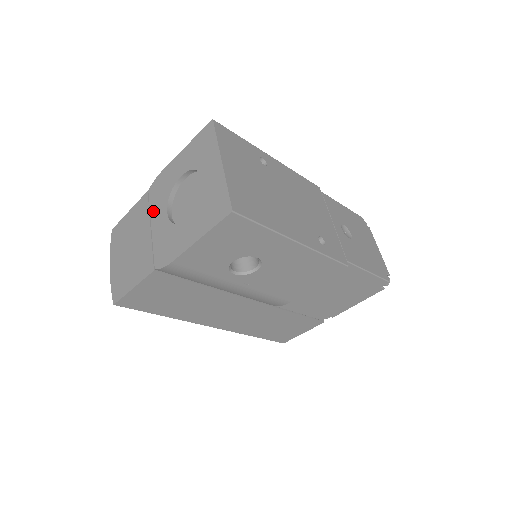
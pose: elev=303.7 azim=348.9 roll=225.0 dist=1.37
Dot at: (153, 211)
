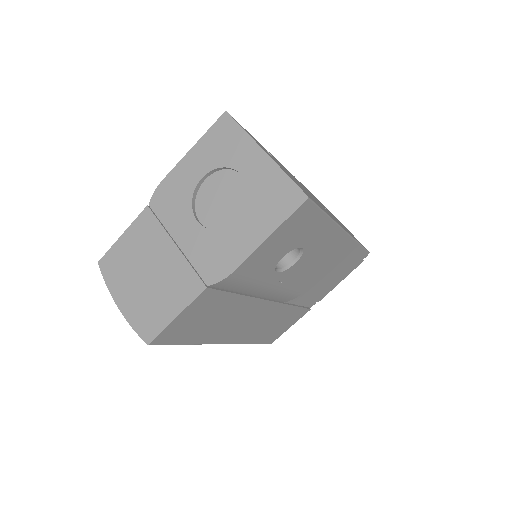
Dot at: (170, 225)
